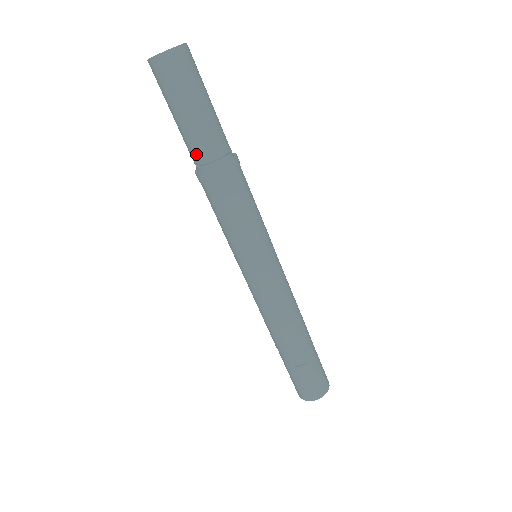
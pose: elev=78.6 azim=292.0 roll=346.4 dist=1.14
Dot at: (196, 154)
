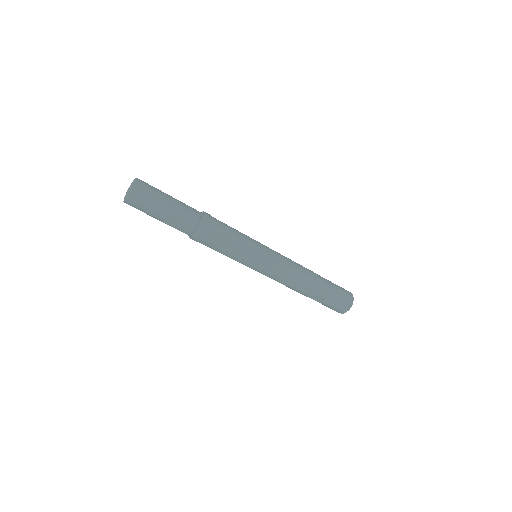
Dot at: (181, 231)
